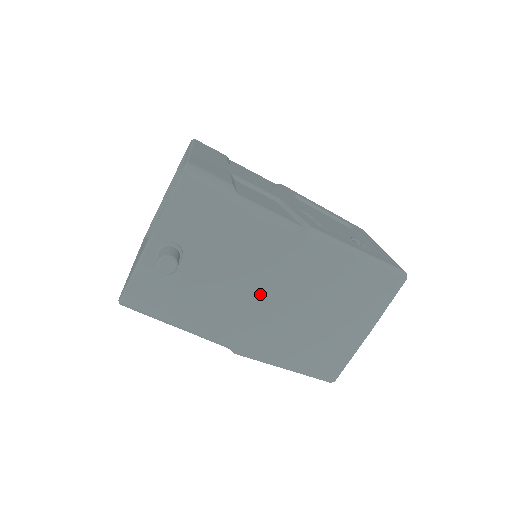
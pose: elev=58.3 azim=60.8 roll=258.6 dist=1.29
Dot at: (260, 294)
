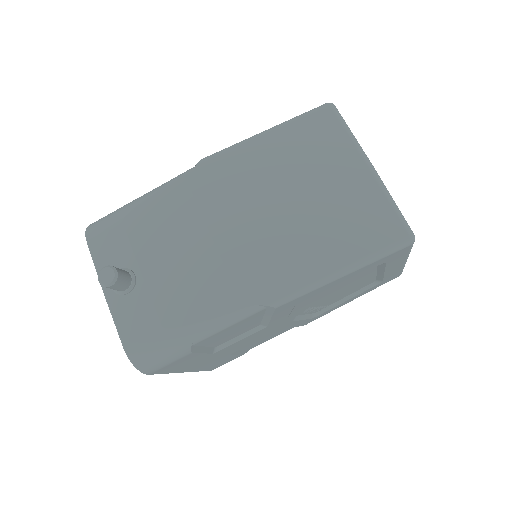
Dot at: (224, 235)
